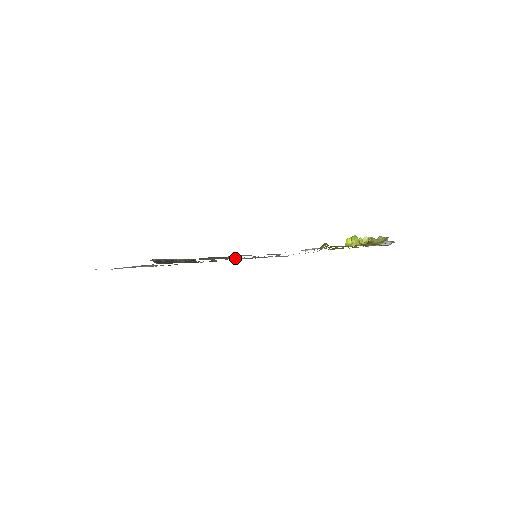
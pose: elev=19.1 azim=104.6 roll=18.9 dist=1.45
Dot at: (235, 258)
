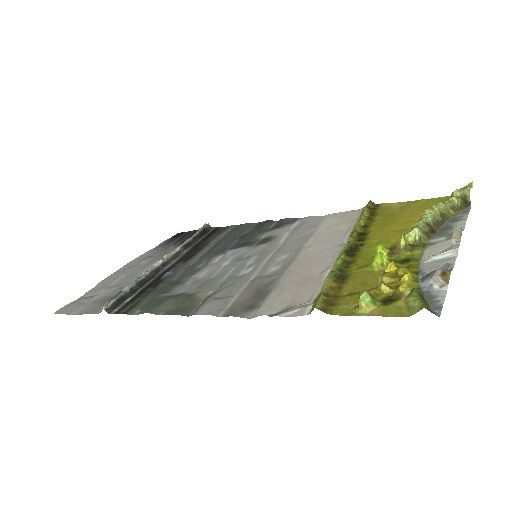
Dot at: (208, 294)
